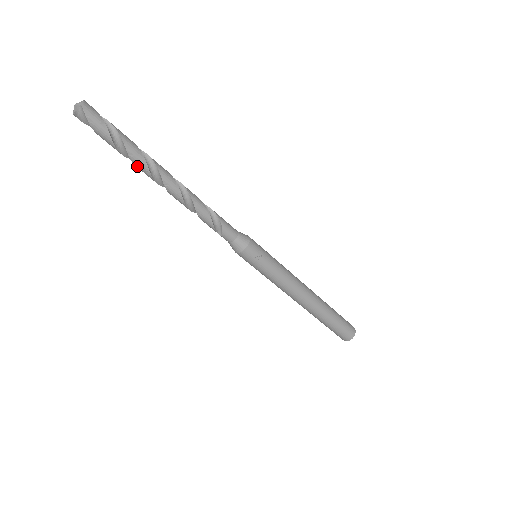
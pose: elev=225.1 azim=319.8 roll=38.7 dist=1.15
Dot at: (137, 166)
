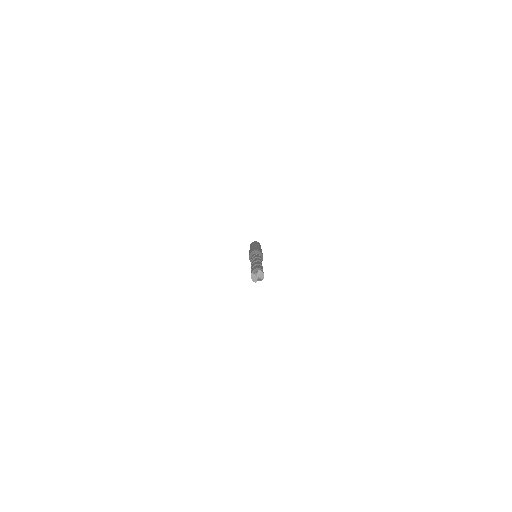
Dot at: occluded
